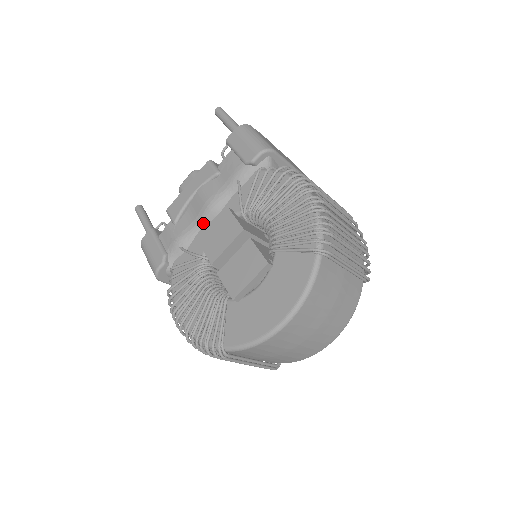
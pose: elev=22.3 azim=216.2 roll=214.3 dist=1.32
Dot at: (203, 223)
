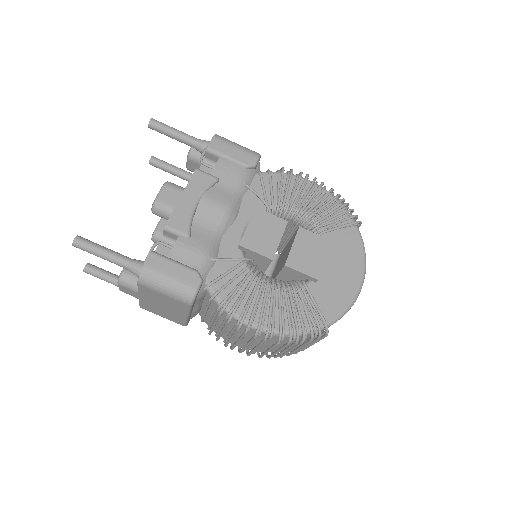
Dot at: (224, 229)
